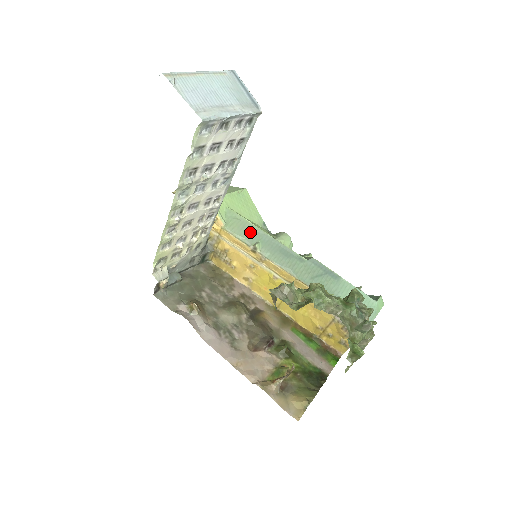
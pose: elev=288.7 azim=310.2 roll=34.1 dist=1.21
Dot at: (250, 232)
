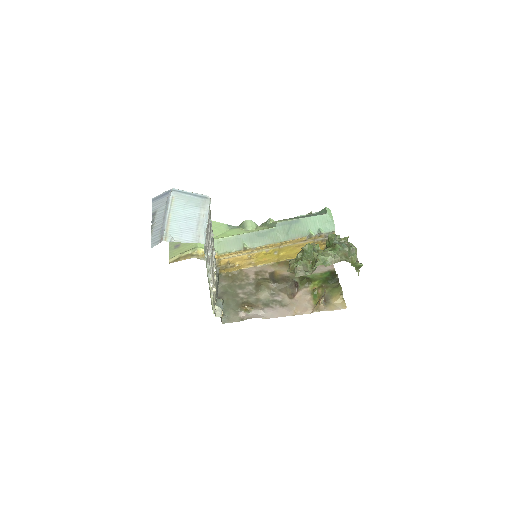
Dot at: (233, 242)
